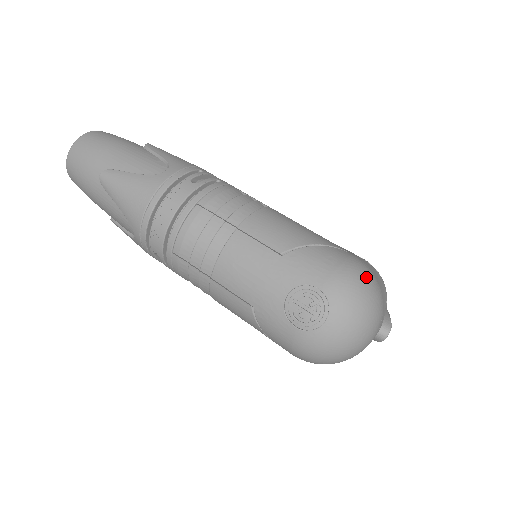
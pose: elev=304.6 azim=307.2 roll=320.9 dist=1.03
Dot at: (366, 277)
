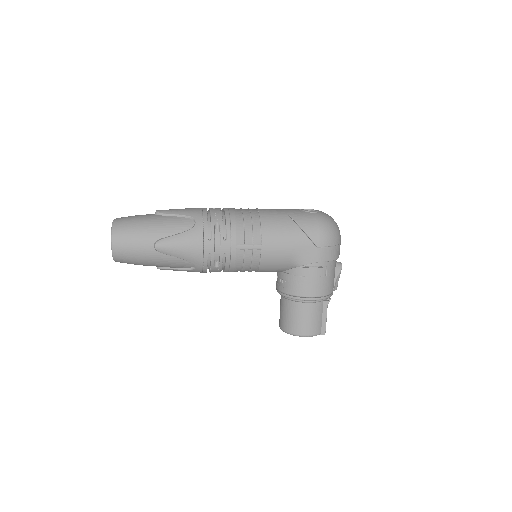
Dot at: occluded
